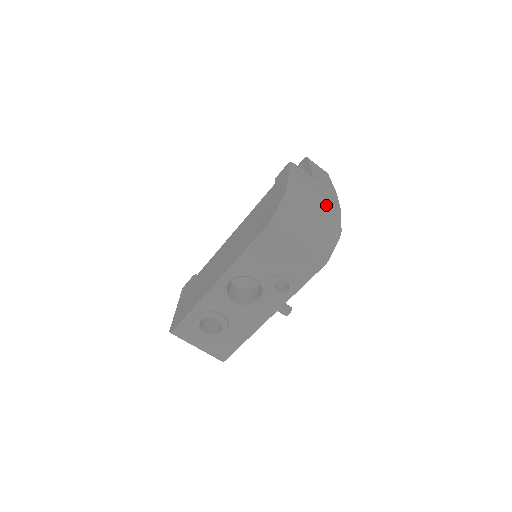
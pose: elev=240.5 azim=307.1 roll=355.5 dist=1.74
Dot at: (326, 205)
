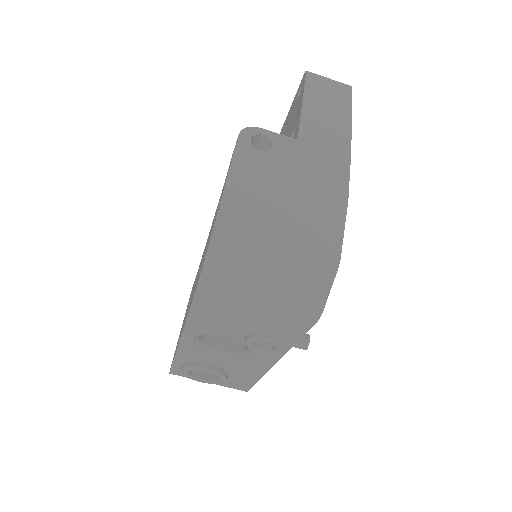
Dot at: (312, 205)
